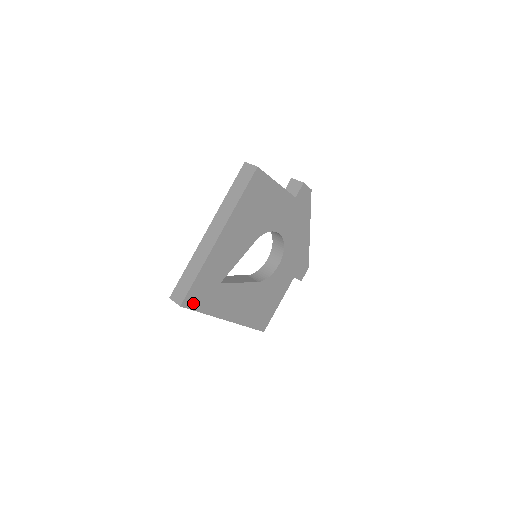
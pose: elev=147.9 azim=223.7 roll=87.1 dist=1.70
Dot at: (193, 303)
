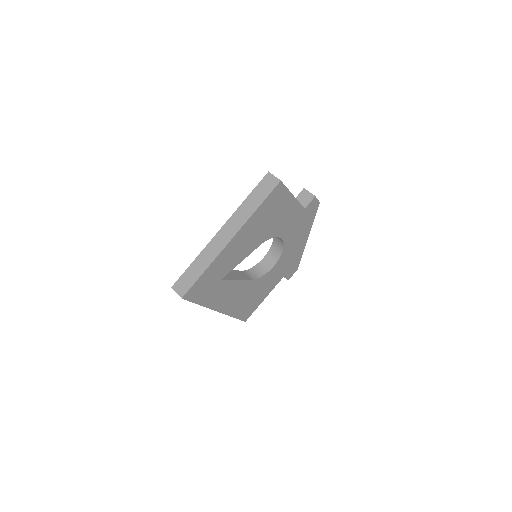
Dot at: (193, 296)
